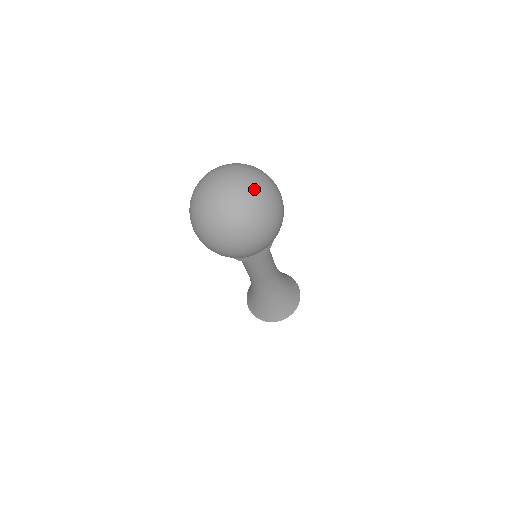
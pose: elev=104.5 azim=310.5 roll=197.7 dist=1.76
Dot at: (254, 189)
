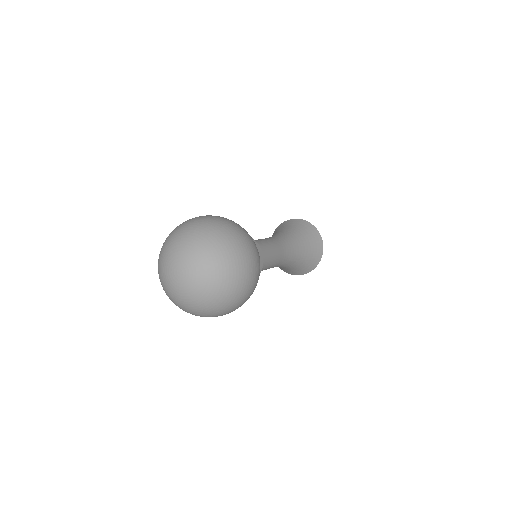
Dot at: (202, 250)
